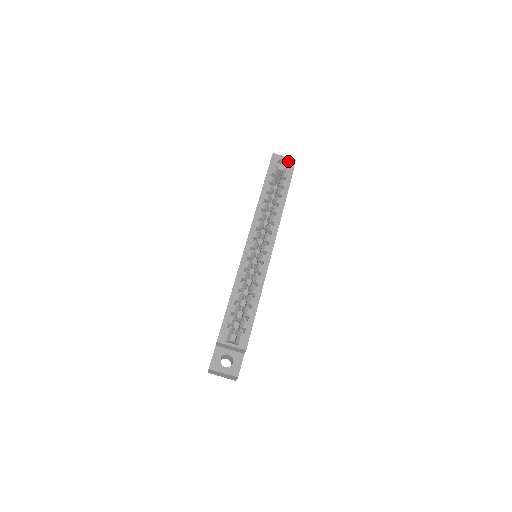
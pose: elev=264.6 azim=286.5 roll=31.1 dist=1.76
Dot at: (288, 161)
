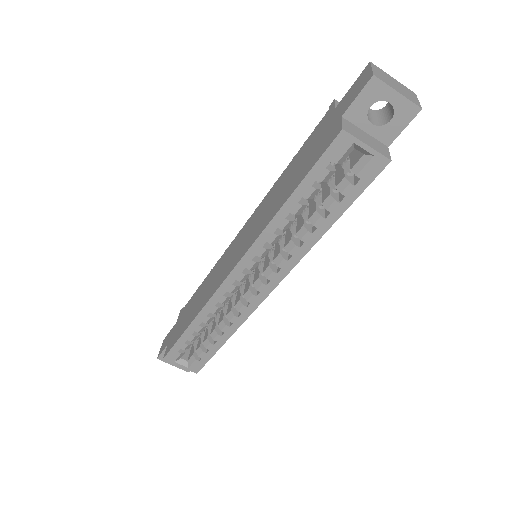
Dot at: (400, 108)
